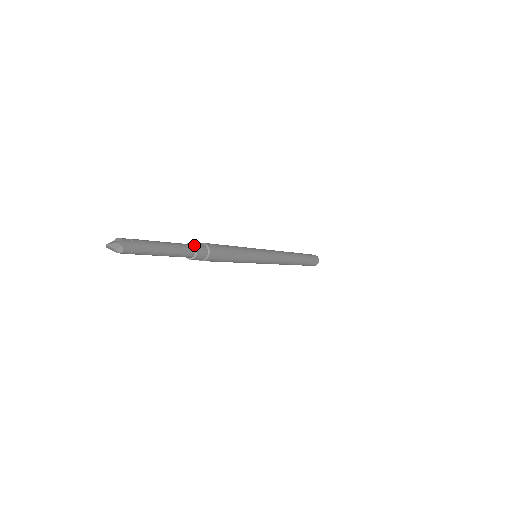
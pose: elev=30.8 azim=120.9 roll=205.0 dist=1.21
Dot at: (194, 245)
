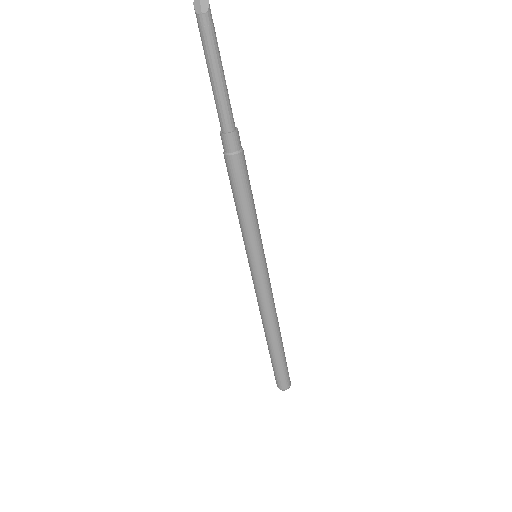
Dot at: (236, 127)
